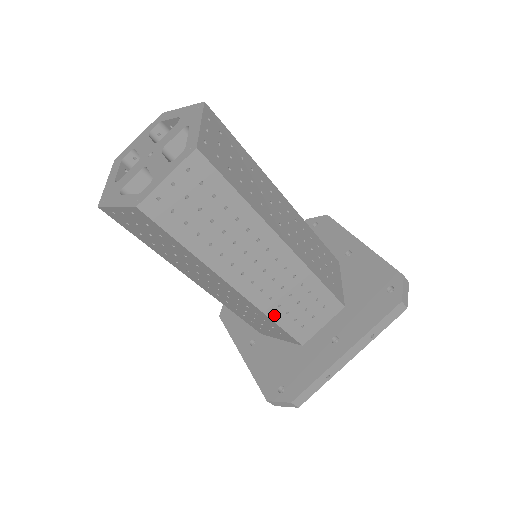
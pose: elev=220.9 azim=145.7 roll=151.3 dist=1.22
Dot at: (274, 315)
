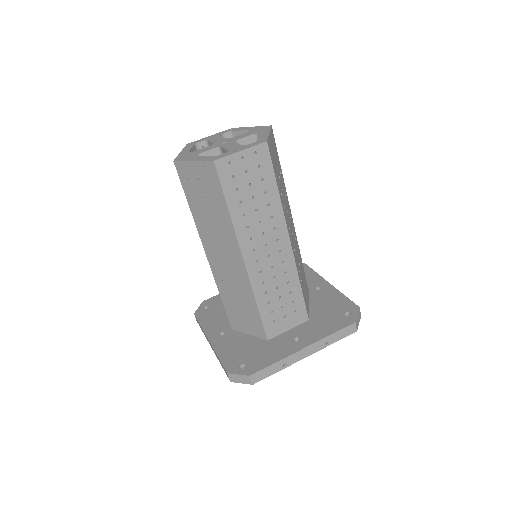
Dot at: (259, 299)
